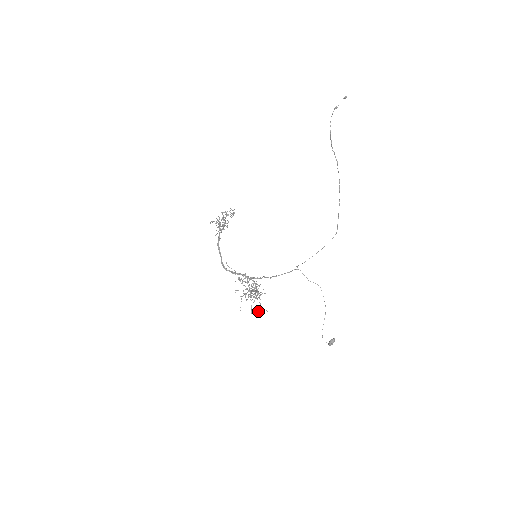
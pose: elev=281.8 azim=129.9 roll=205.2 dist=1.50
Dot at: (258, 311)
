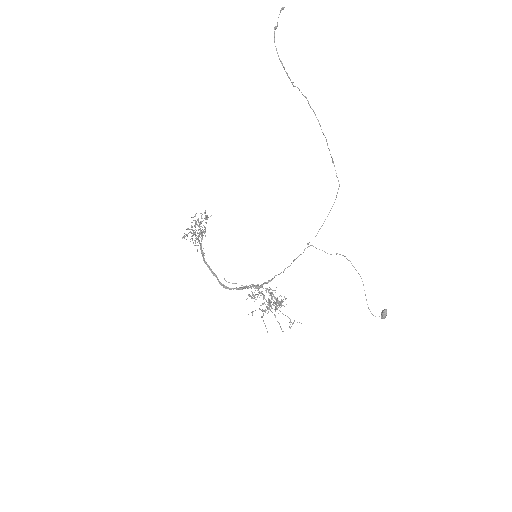
Dot at: occluded
